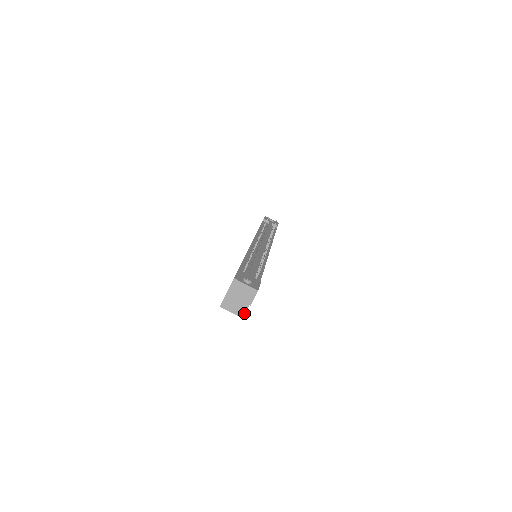
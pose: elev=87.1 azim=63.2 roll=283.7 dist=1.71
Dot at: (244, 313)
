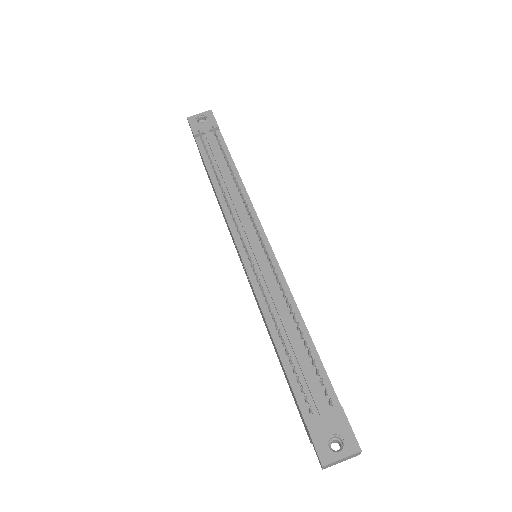
Dot at: occluded
